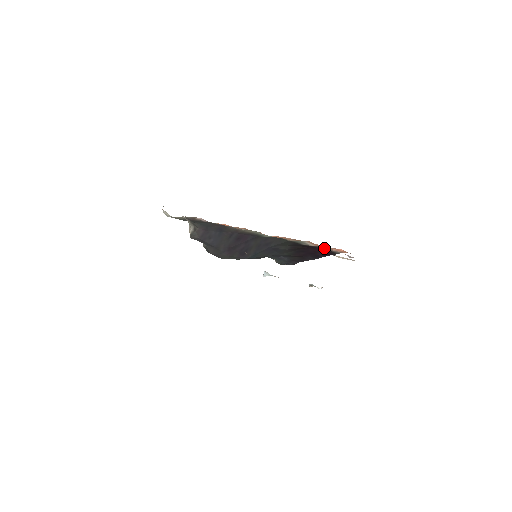
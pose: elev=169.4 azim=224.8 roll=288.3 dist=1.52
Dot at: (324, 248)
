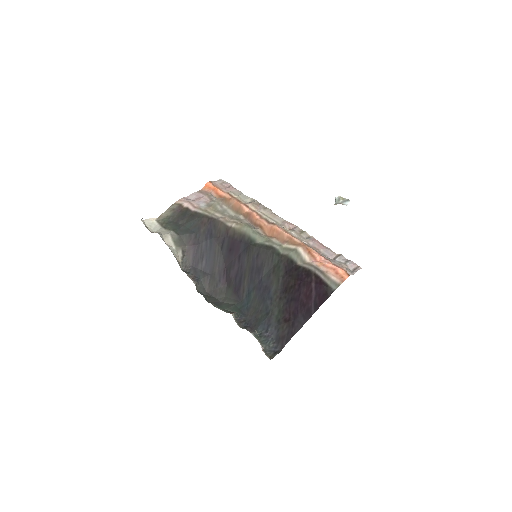
Dot at: (319, 273)
